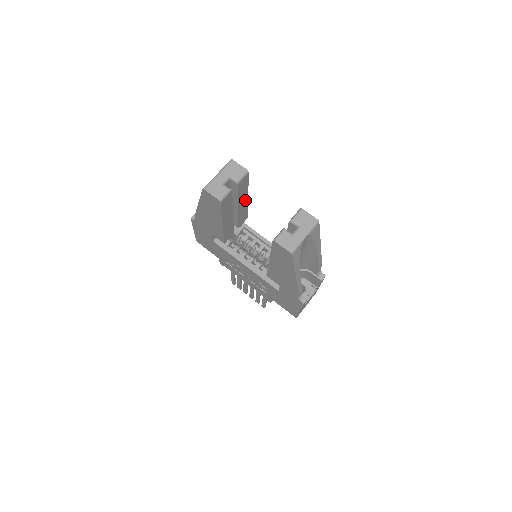
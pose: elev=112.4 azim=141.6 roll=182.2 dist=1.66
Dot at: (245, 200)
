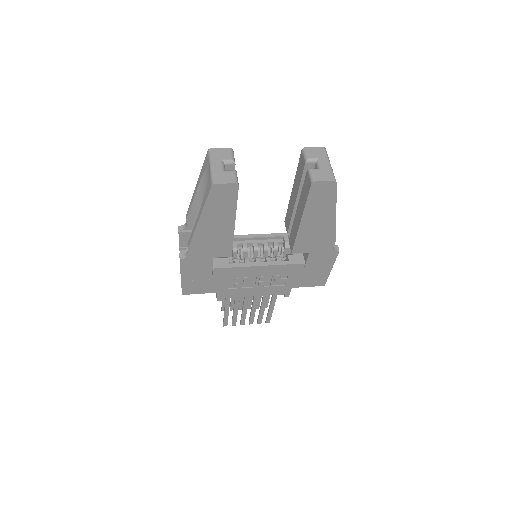
Dot at: occluded
